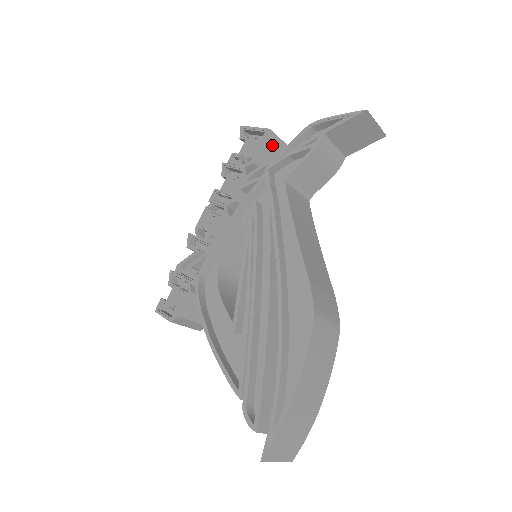
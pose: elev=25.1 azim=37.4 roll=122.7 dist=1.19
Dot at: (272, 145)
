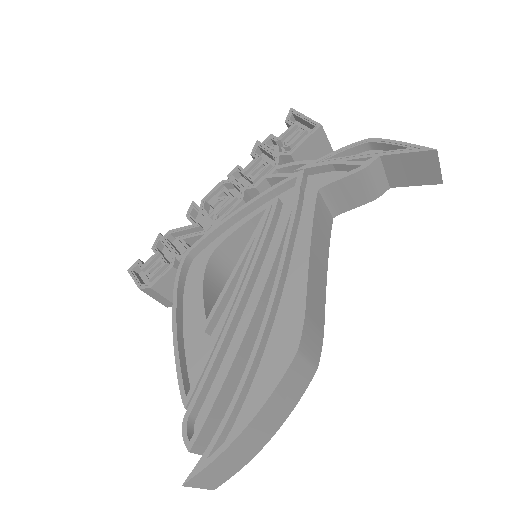
Dot at: (317, 143)
